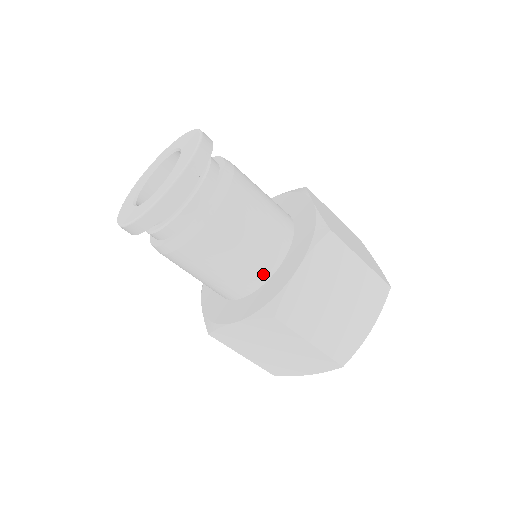
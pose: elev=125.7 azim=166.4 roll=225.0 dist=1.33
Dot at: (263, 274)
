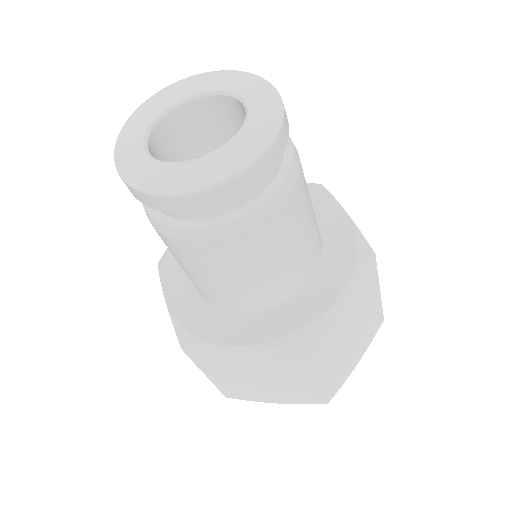
Dot at: (218, 303)
